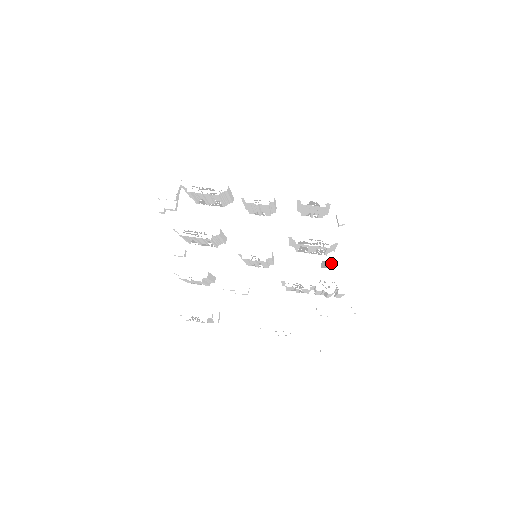
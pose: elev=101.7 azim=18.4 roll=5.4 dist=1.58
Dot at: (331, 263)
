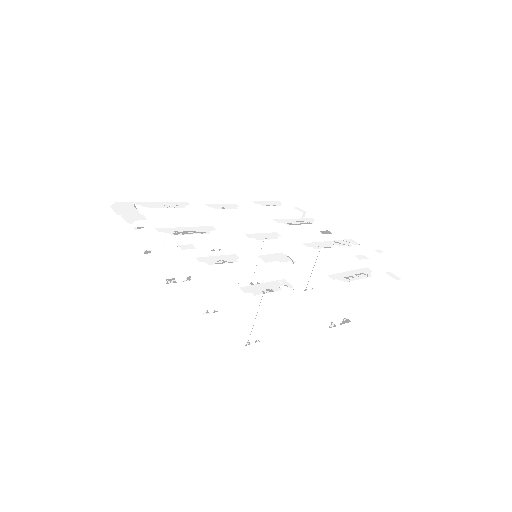
Dot at: (326, 231)
